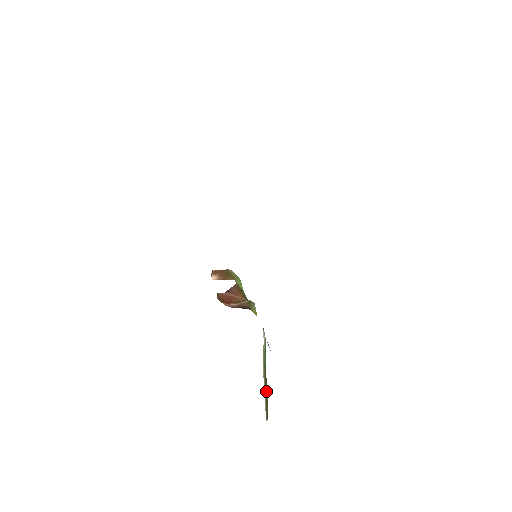
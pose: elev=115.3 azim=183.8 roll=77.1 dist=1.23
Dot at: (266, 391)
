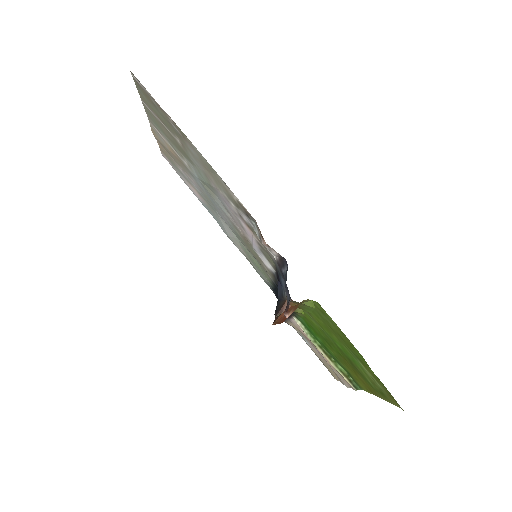
Dot at: (340, 368)
